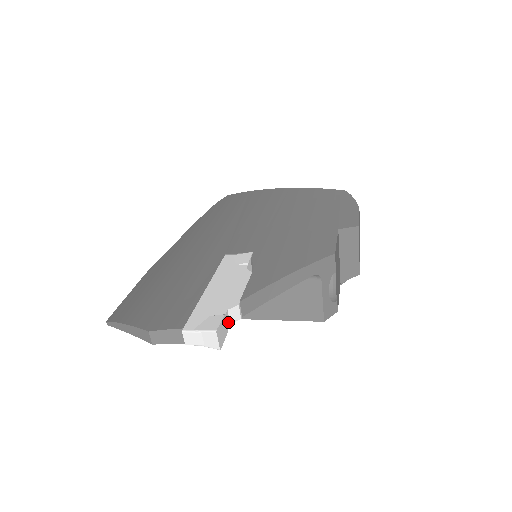
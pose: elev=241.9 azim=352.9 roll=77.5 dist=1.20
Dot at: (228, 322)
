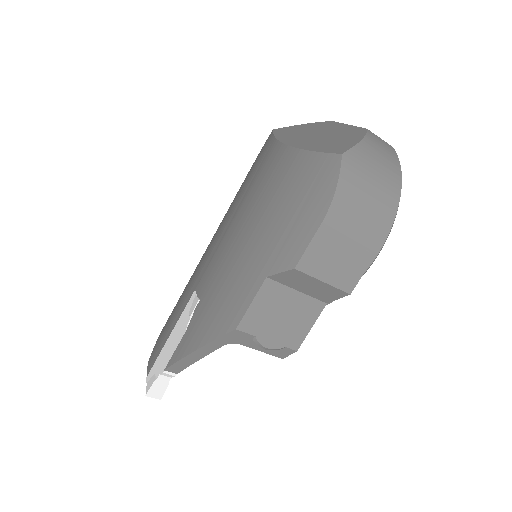
Dot at: (166, 379)
